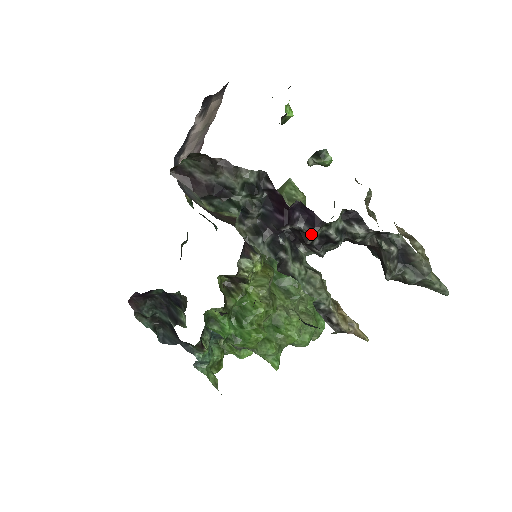
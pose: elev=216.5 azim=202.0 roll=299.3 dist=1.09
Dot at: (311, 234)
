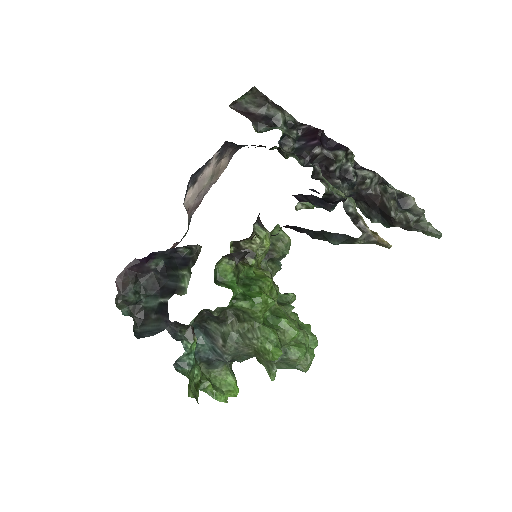
Dot at: (339, 153)
